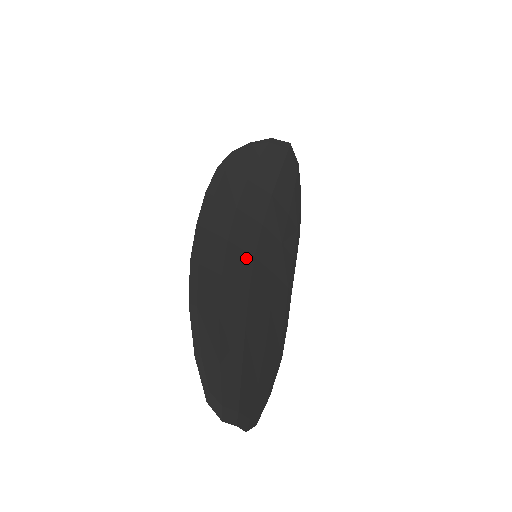
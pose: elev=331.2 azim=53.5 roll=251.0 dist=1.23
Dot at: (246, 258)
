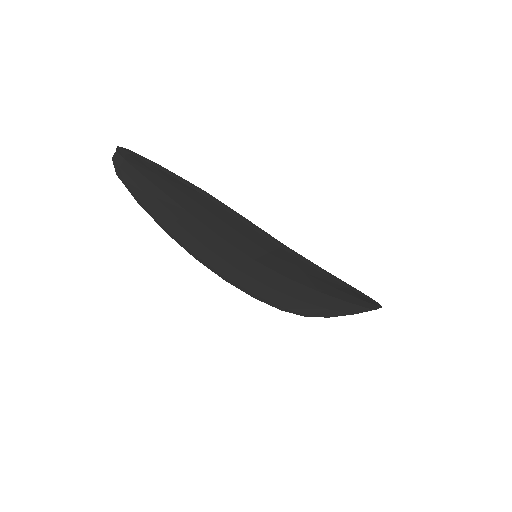
Dot at: (245, 257)
